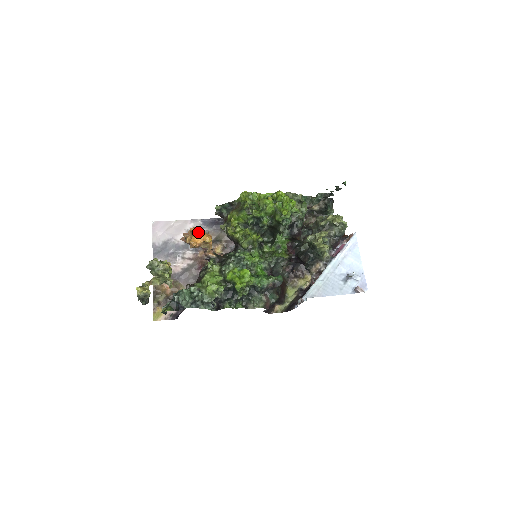
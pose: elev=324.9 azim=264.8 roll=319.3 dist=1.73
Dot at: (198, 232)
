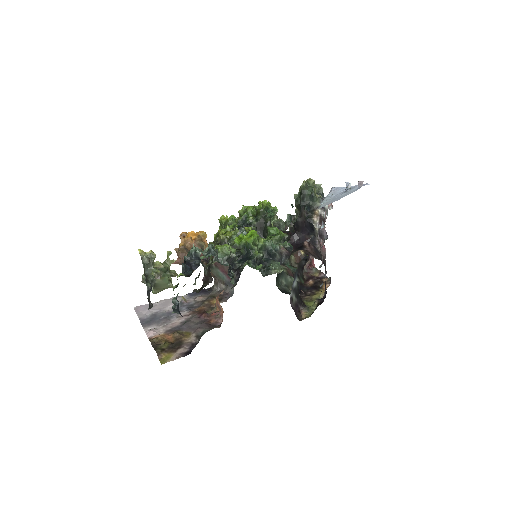
Dot at: (190, 232)
